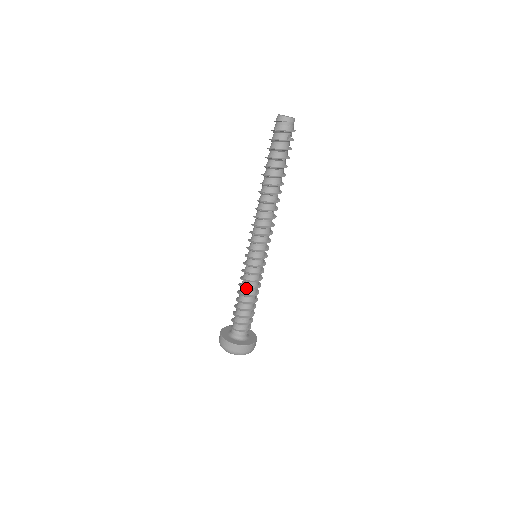
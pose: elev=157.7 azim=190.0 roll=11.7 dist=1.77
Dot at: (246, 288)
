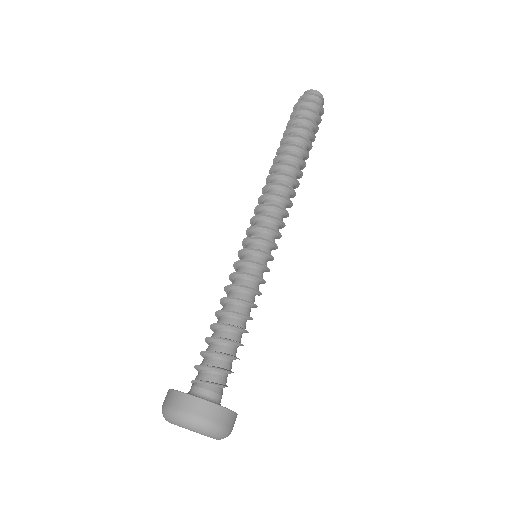
Dot at: (243, 298)
